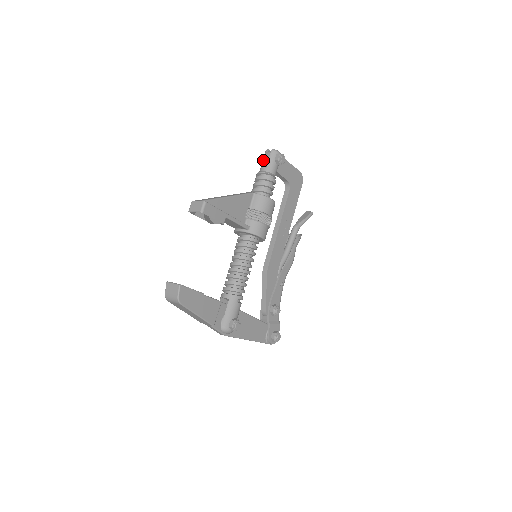
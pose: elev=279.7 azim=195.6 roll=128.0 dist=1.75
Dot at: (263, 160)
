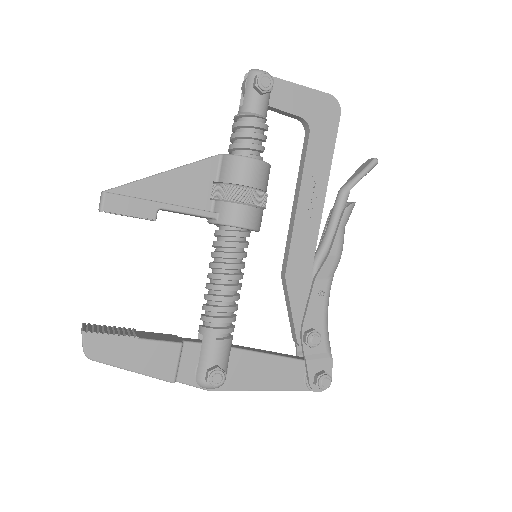
Dot at: (241, 94)
